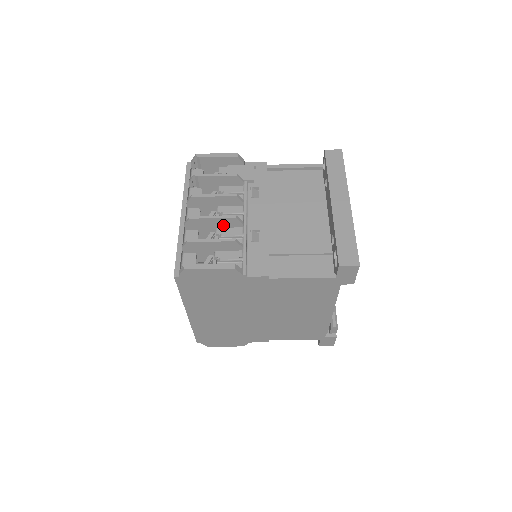
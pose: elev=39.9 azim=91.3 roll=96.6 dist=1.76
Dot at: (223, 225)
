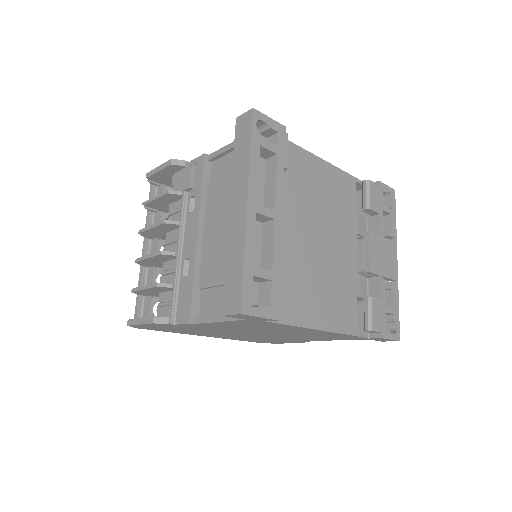
Dot at: (164, 259)
